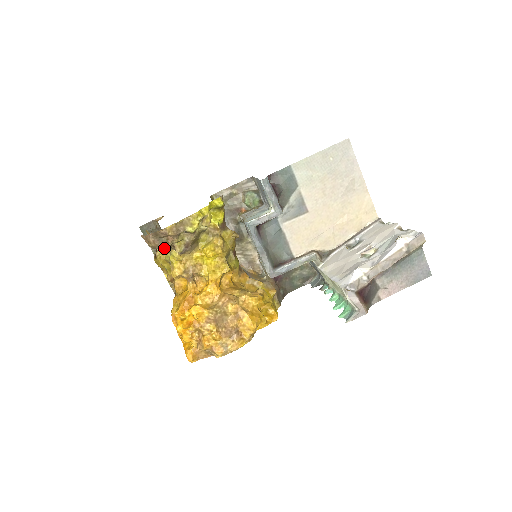
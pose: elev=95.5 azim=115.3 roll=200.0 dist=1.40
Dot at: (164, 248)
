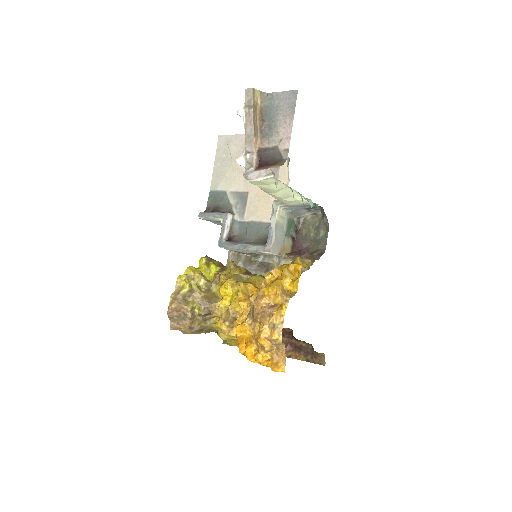
Dot at: (204, 325)
